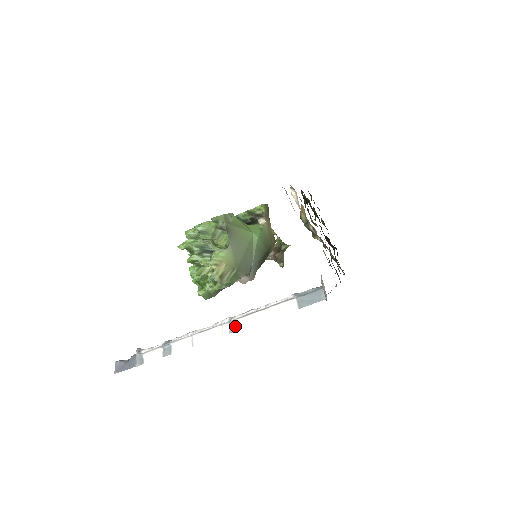
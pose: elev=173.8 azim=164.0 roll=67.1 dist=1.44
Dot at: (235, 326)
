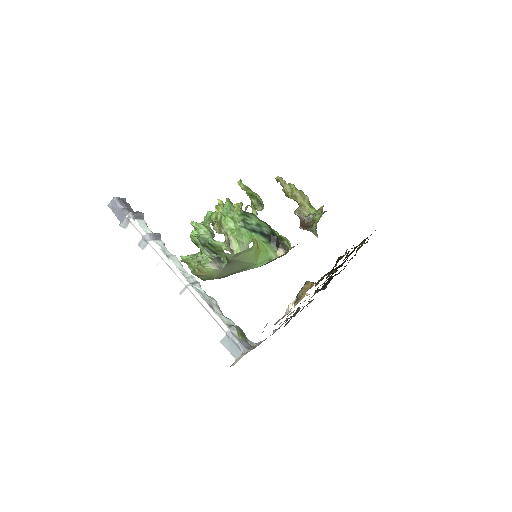
Dot at: (186, 294)
